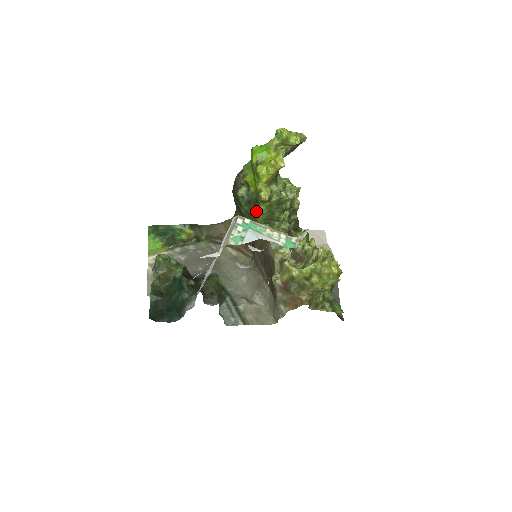
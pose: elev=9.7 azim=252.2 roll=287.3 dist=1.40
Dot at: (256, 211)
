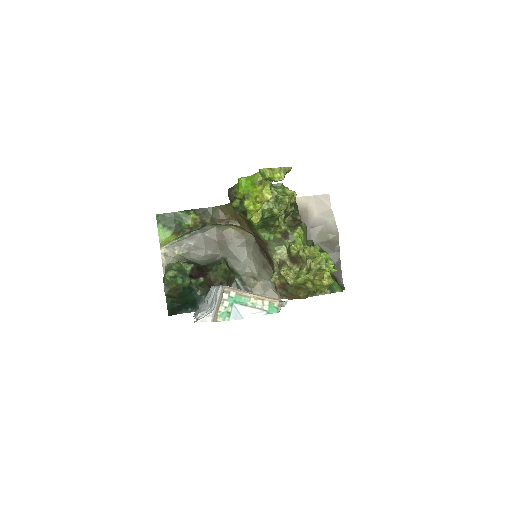
Dot at: (251, 222)
